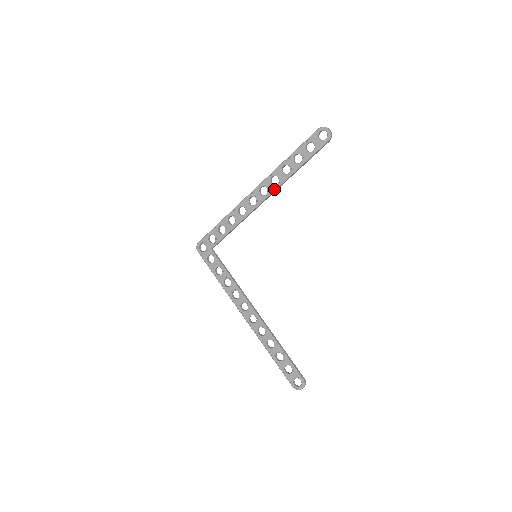
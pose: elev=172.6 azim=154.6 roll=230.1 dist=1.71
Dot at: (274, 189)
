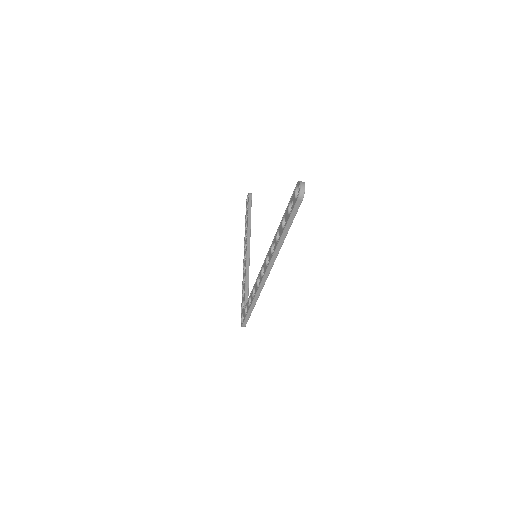
Dot at: (247, 237)
